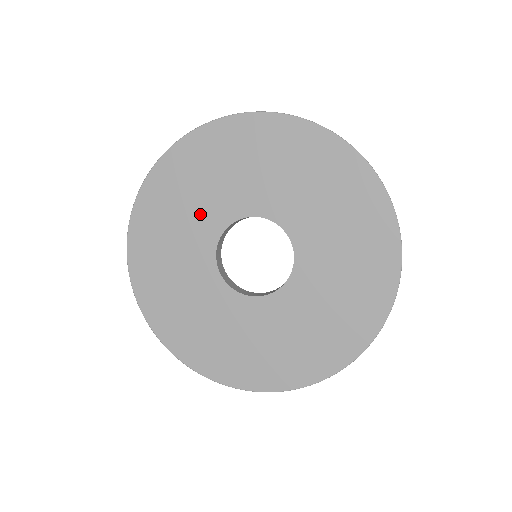
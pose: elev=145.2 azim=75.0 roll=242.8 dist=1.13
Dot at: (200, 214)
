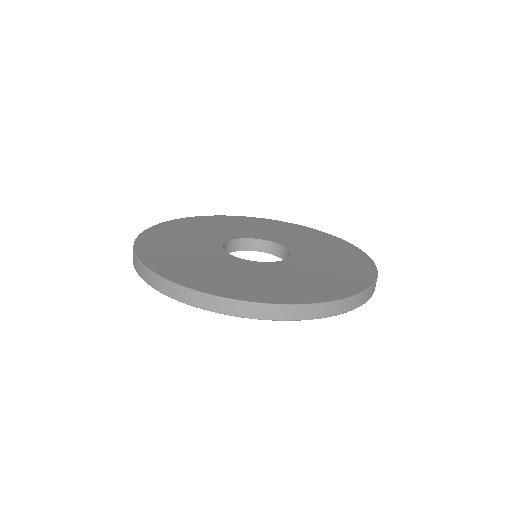
Dot at: (200, 239)
